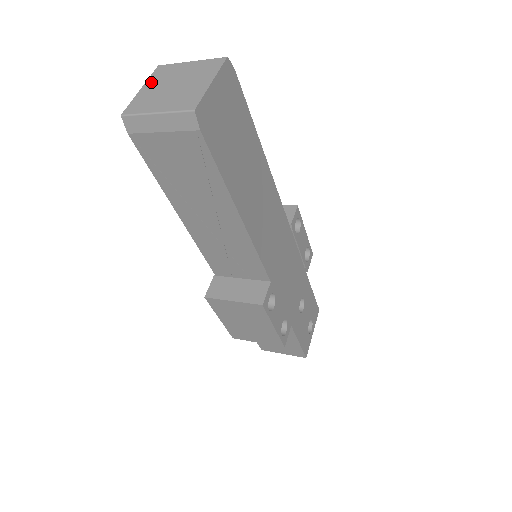
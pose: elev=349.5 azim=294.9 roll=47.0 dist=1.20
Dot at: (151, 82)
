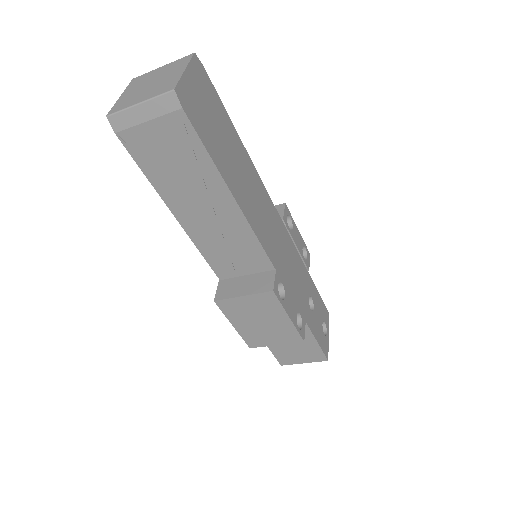
Dot at: (129, 89)
